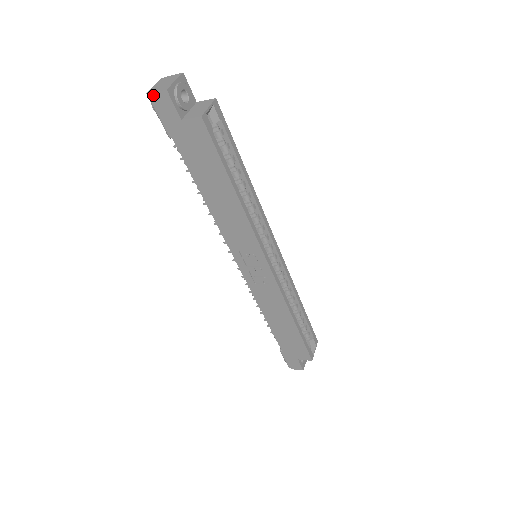
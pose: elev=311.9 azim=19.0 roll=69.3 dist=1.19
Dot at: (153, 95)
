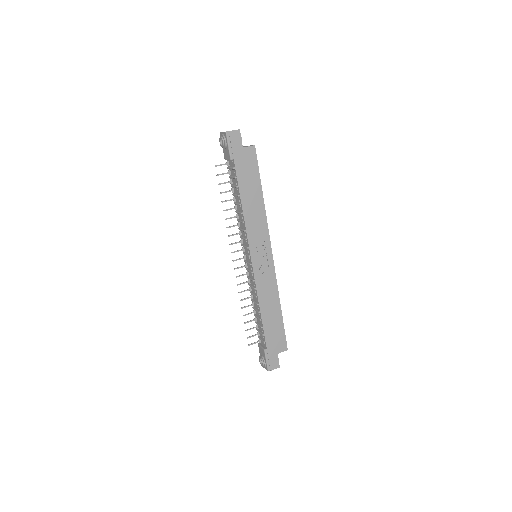
Dot at: (231, 132)
